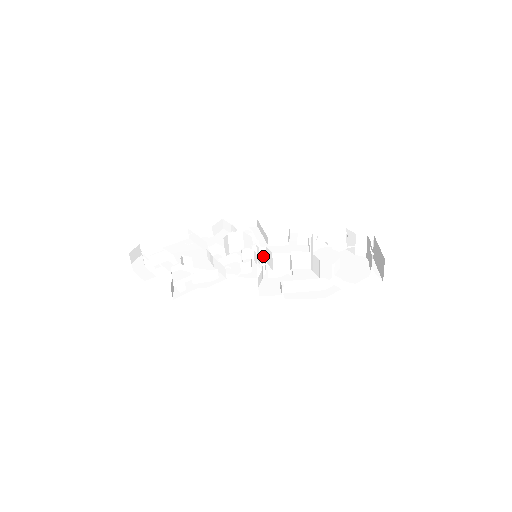
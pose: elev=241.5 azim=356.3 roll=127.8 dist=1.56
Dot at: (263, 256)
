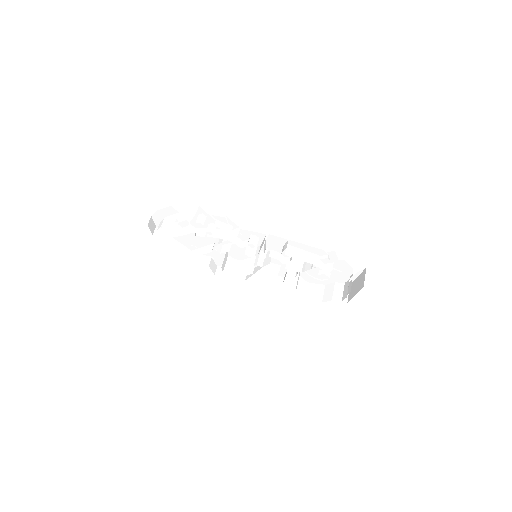
Dot at: (261, 259)
